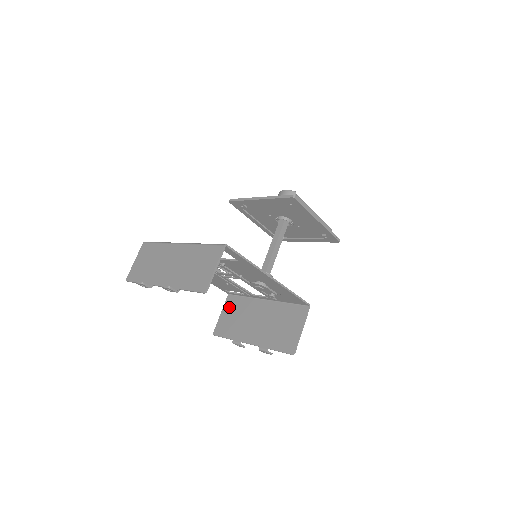
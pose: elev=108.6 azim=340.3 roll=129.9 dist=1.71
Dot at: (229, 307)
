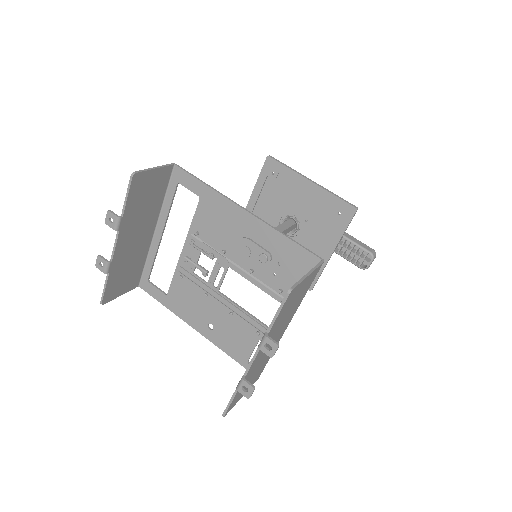
Dot at: occluded
